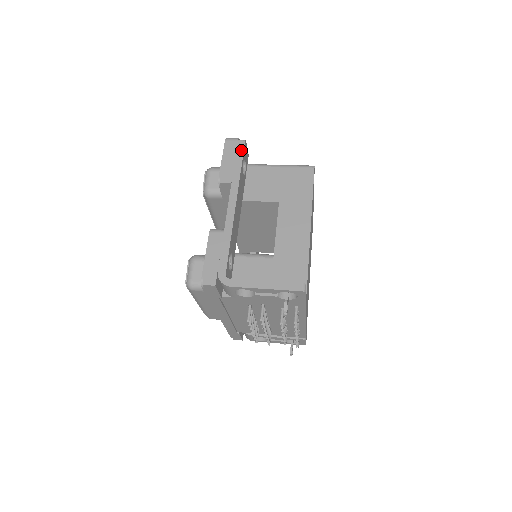
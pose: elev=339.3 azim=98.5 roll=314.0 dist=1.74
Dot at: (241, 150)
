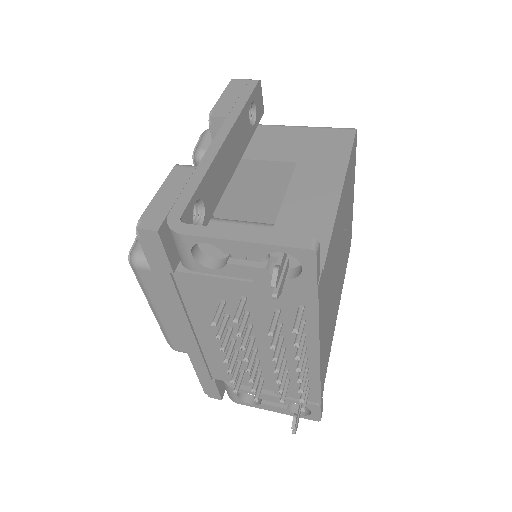
Dot at: (251, 88)
